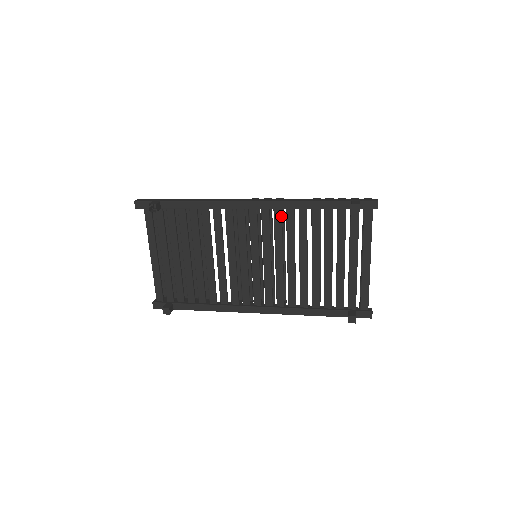
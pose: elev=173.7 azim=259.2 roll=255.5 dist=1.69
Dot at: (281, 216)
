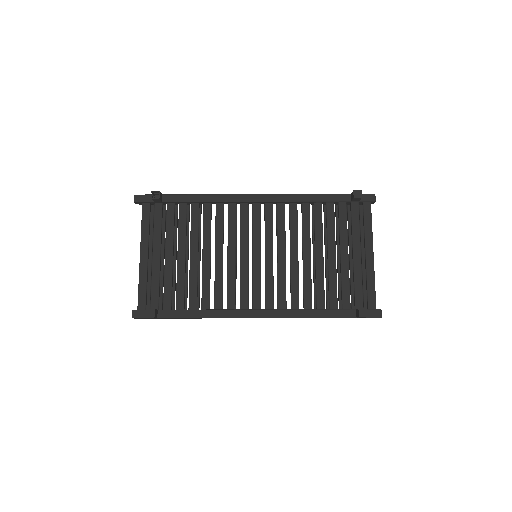
Dot at: (284, 210)
